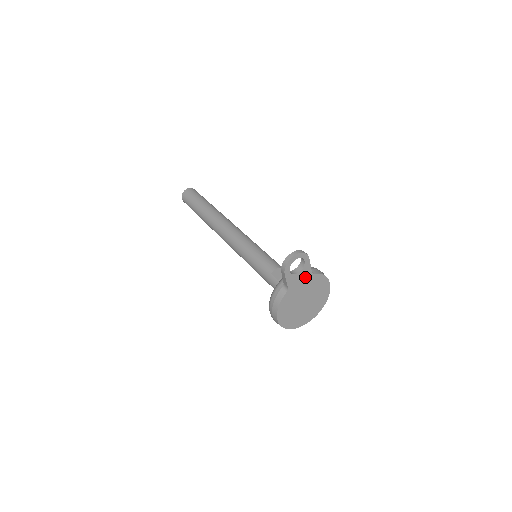
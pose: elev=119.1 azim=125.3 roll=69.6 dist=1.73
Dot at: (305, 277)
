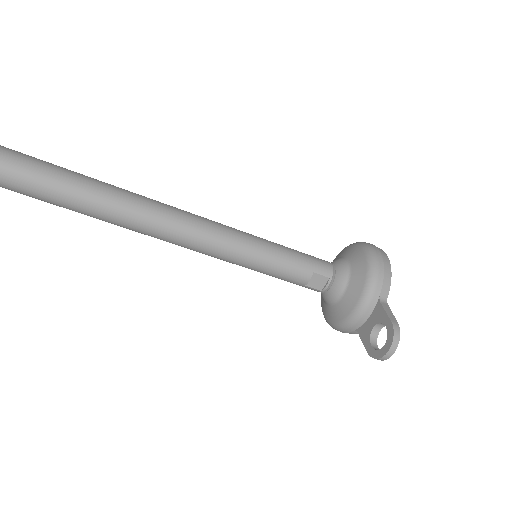
Dot at: occluded
